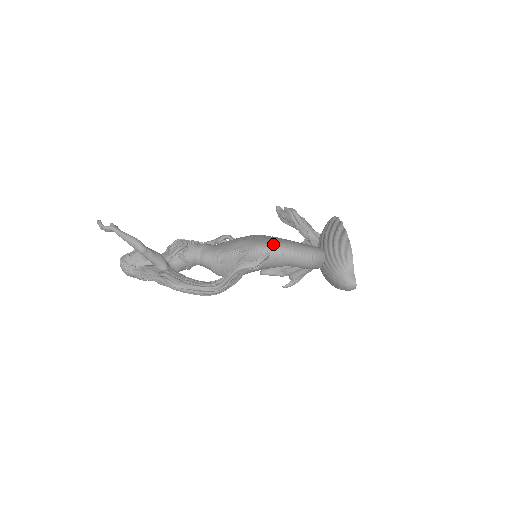
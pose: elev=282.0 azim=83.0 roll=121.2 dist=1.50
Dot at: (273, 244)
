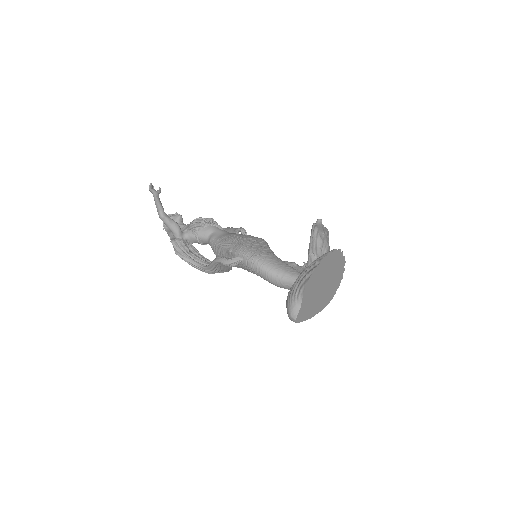
Dot at: (250, 252)
